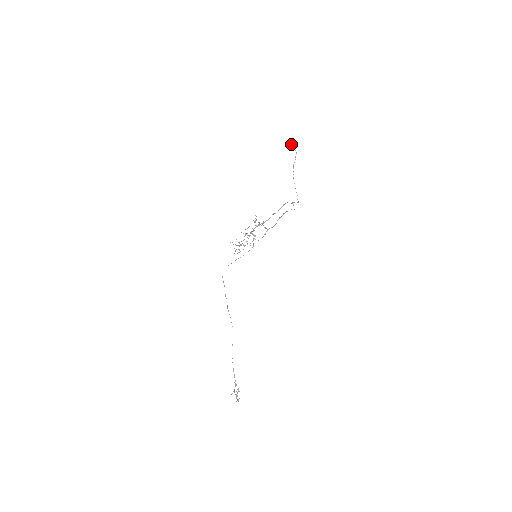
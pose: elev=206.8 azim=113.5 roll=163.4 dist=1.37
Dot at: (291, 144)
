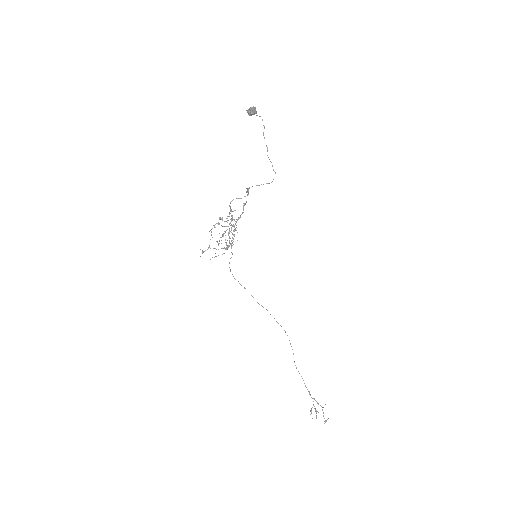
Dot at: (250, 111)
